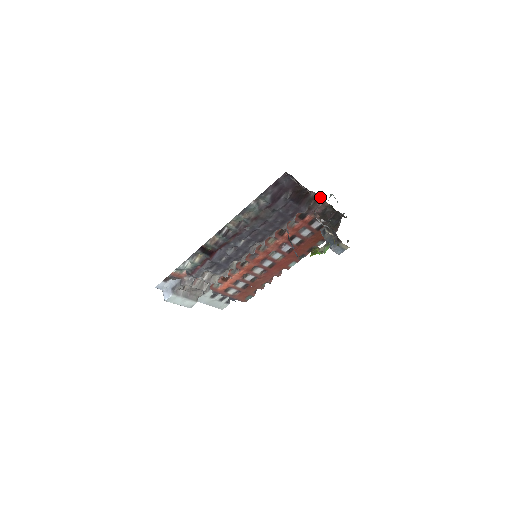
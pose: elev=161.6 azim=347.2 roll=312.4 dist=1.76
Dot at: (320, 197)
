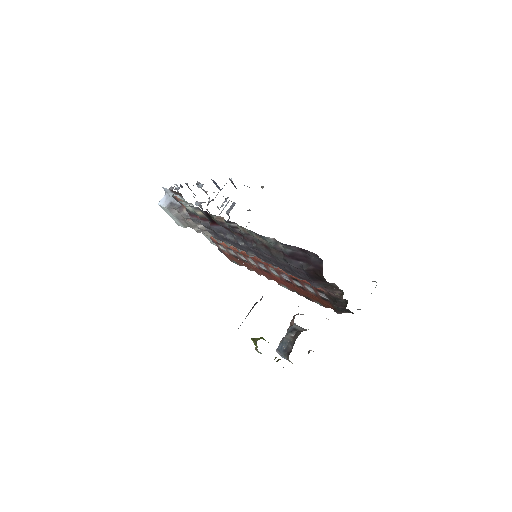
Dot at: occluded
